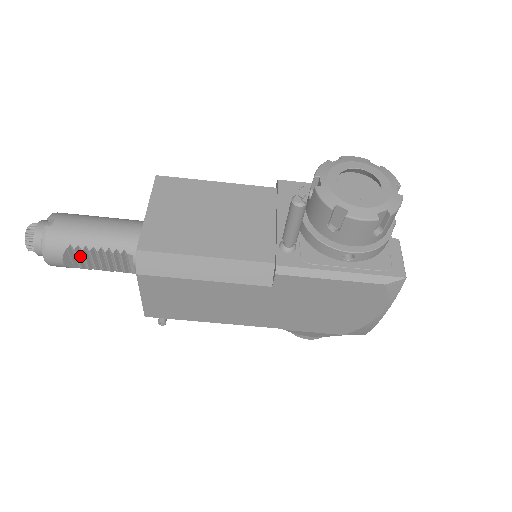
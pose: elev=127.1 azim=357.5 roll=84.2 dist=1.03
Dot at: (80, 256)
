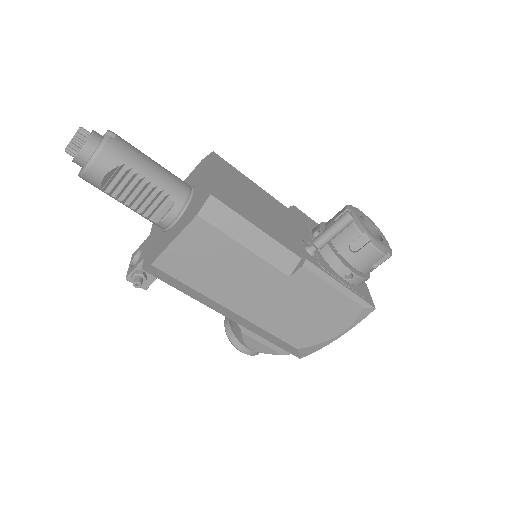
Dot at: (121, 180)
